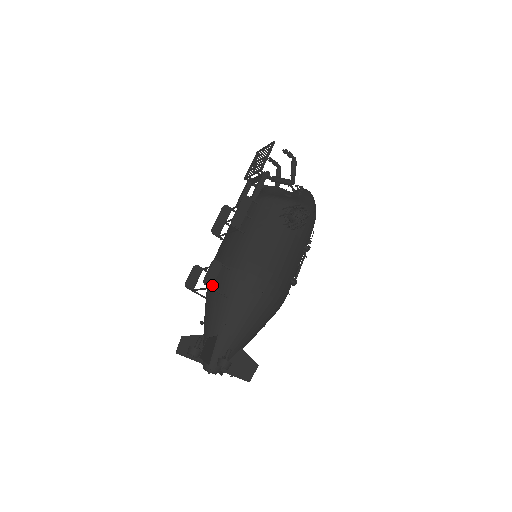
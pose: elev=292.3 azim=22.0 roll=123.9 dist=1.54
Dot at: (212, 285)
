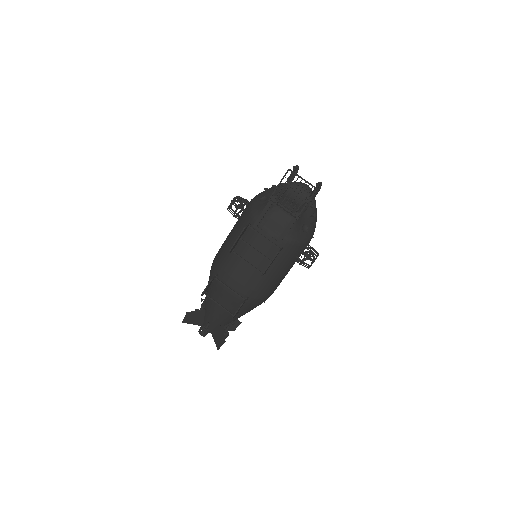
Dot at: occluded
